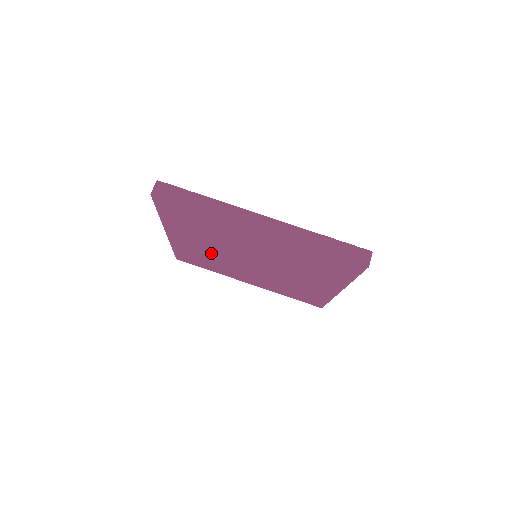
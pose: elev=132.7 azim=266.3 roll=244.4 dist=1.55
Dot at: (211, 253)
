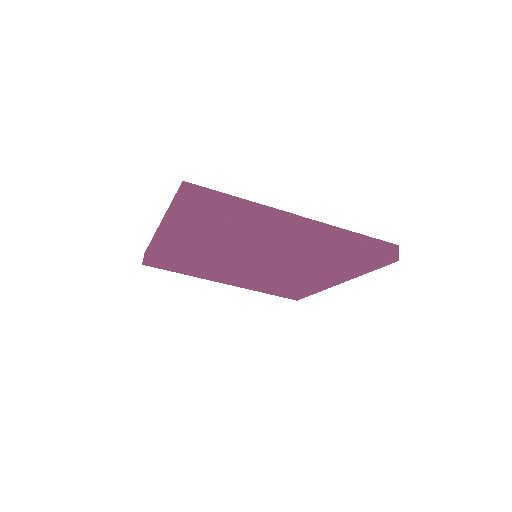
Dot at: (203, 256)
